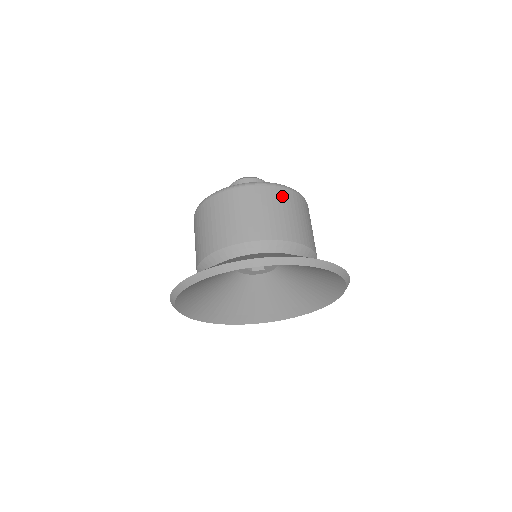
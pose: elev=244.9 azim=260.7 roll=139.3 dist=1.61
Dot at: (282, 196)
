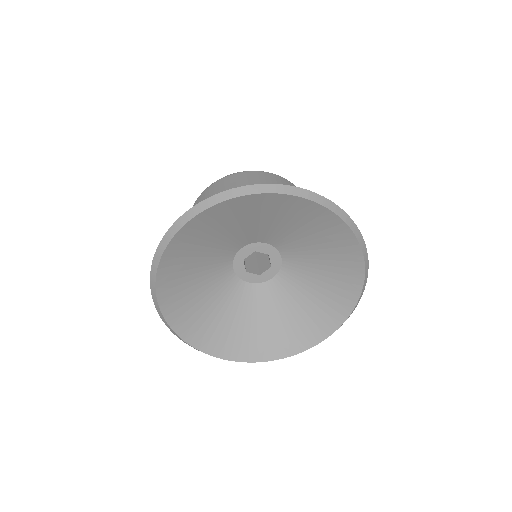
Dot at: occluded
